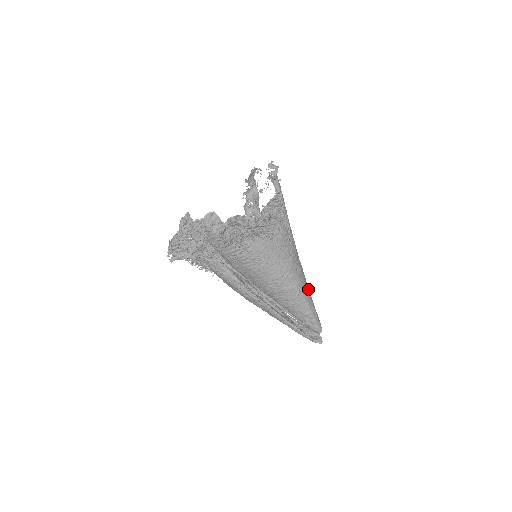
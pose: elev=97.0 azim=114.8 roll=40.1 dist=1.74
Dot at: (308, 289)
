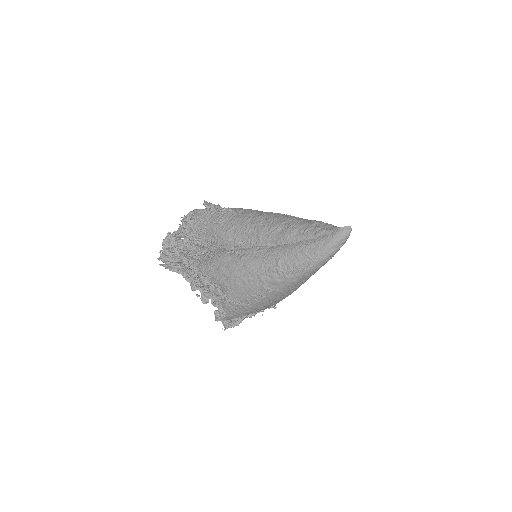
Dot at: occluded
